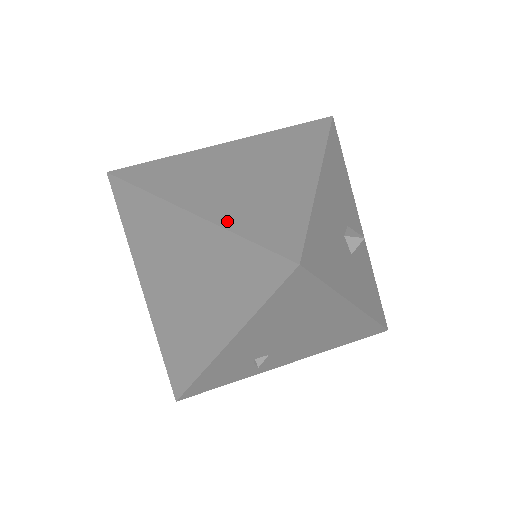
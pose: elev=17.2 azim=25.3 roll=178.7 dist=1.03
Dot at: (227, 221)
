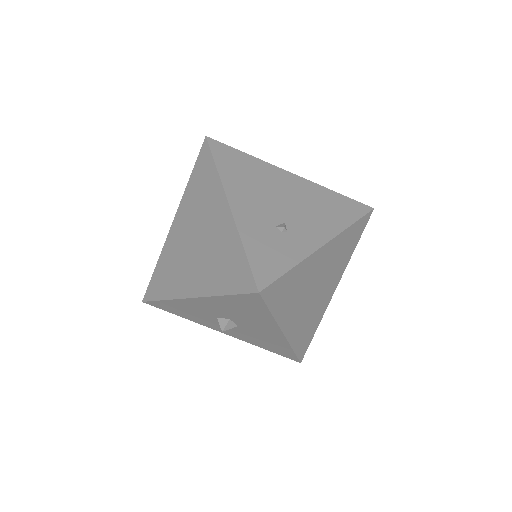
Dot at: occluded
